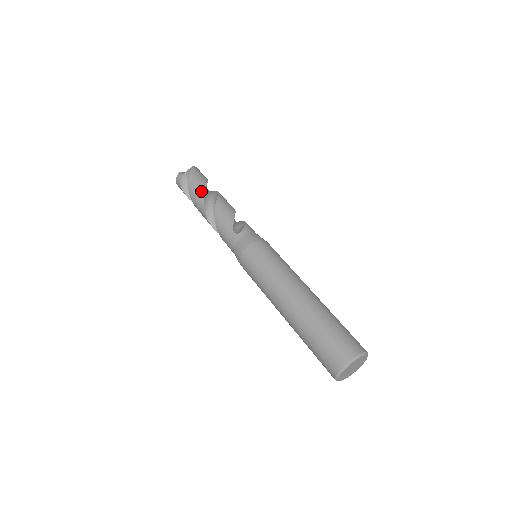
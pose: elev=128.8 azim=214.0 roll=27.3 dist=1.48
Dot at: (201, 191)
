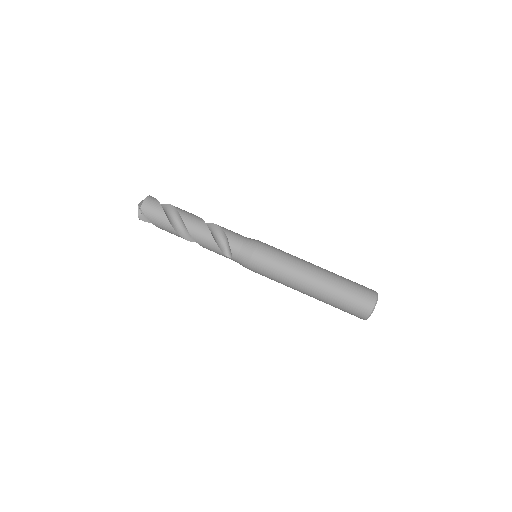
Dot at: (172, 232)
